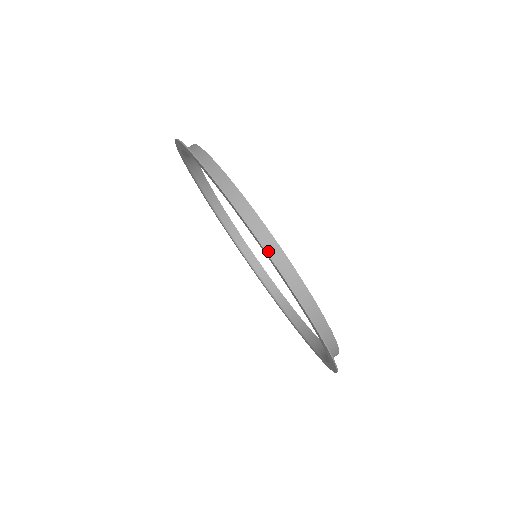
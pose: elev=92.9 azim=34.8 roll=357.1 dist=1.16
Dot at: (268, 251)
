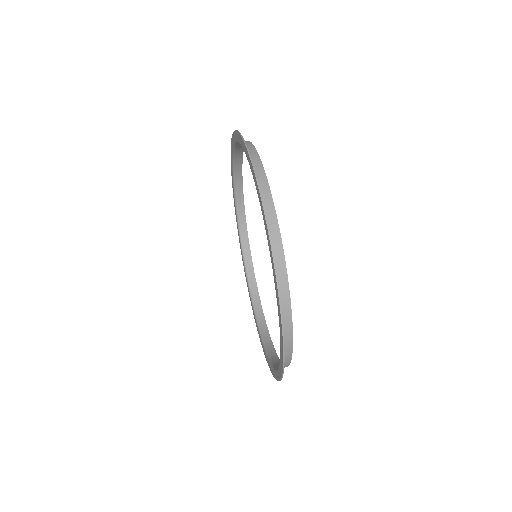
Dot at: occluded
